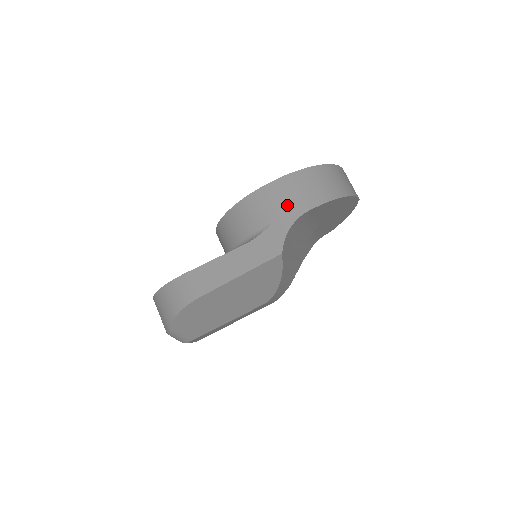
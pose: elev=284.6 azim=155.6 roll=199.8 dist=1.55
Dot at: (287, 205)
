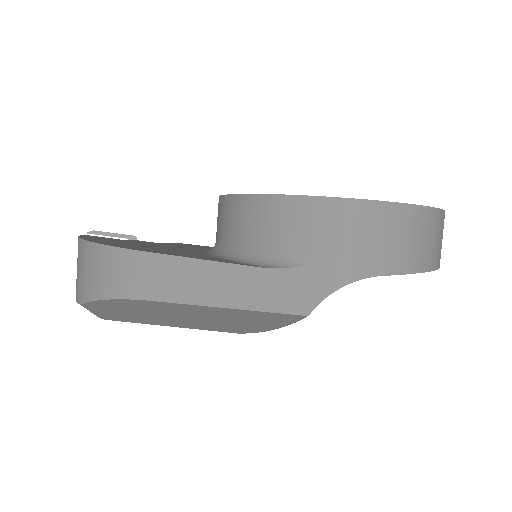
Dot at: (358, 250)
